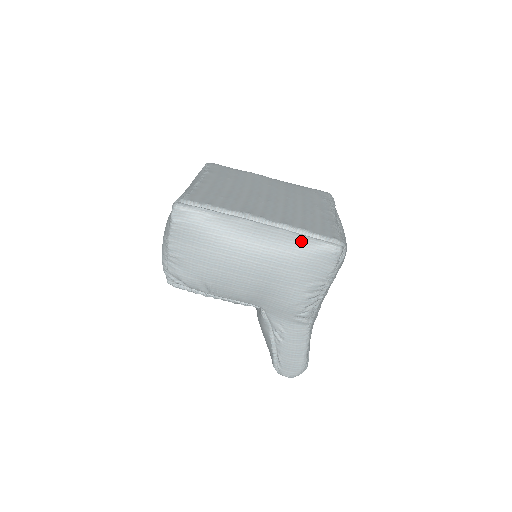
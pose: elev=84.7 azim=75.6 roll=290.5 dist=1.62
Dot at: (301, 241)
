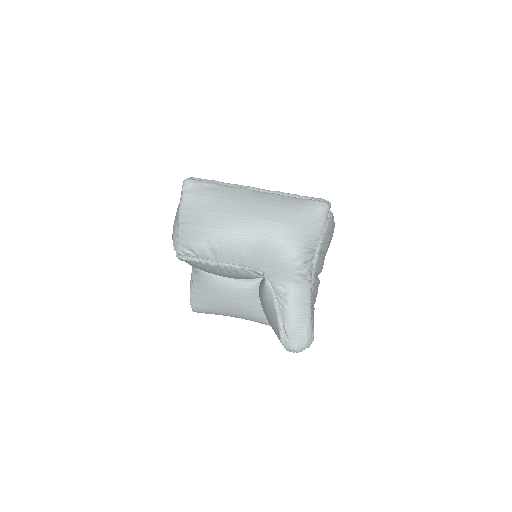
Dot at: (293, 201)
